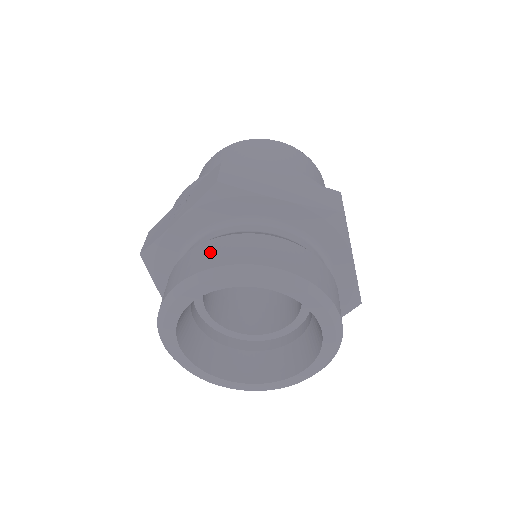
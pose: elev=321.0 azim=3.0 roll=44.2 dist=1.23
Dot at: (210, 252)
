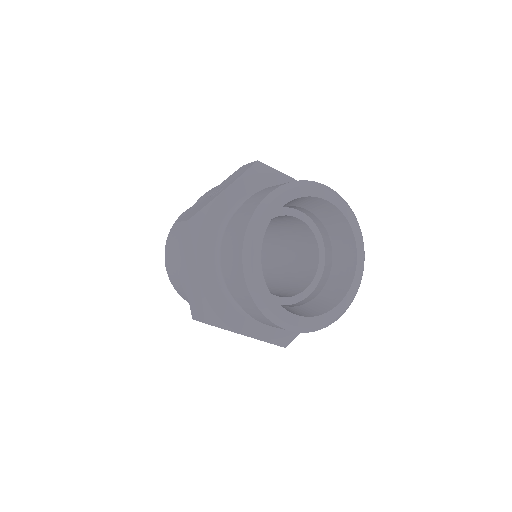
Dot at: occluded
